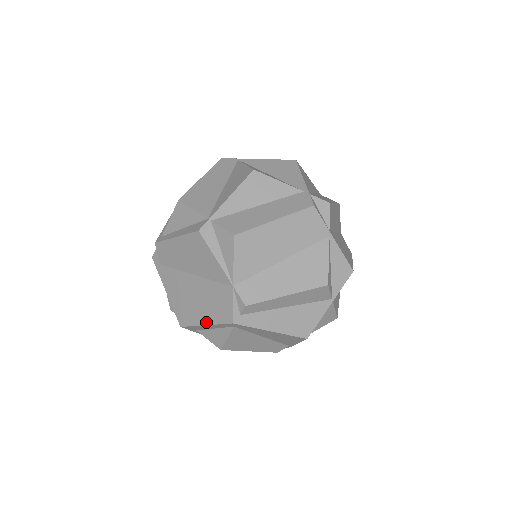
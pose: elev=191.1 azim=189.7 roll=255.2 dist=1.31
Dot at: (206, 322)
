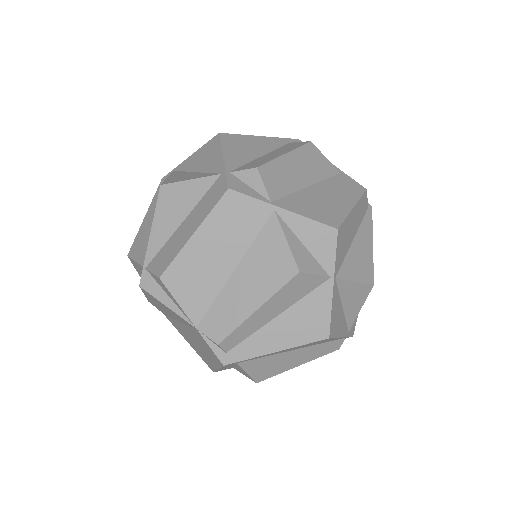
Dot at: (216, 366)
